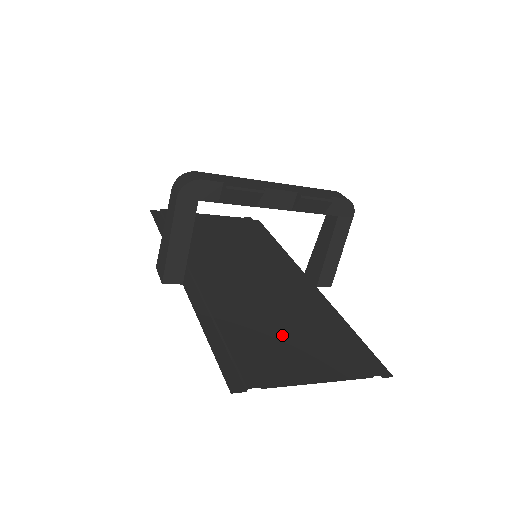
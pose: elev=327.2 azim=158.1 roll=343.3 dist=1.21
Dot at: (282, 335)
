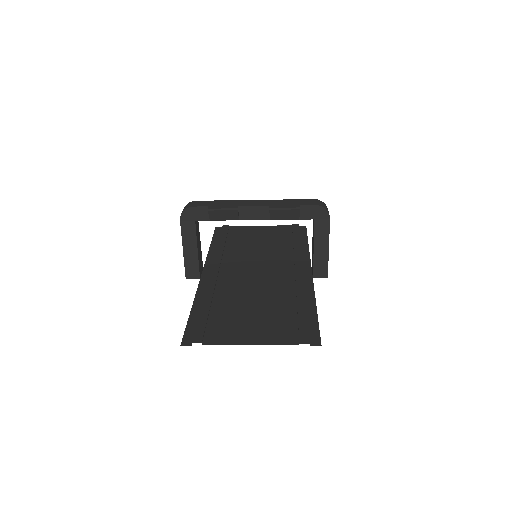
Dot at: (247, 313)
